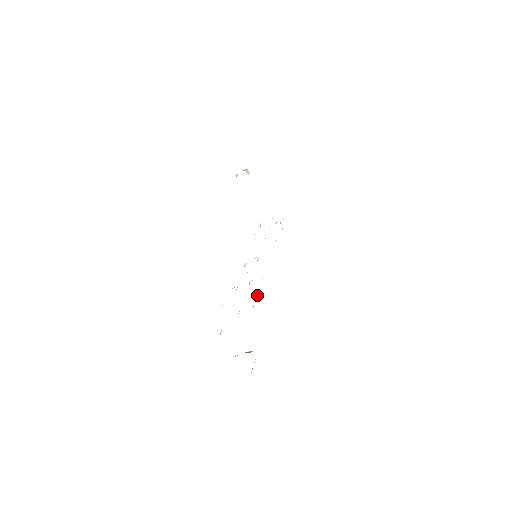
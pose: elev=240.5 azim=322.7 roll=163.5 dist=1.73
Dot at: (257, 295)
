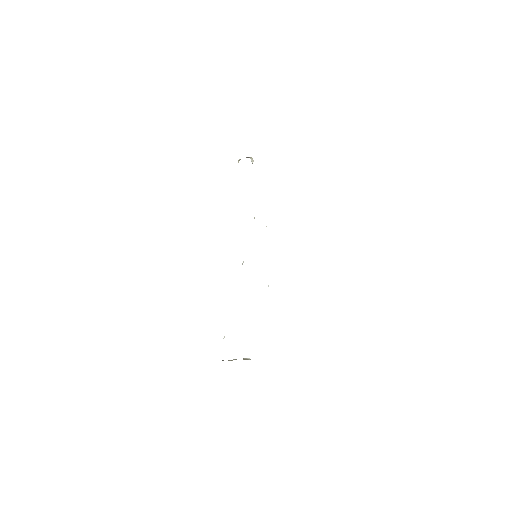
Dot at: occluded
